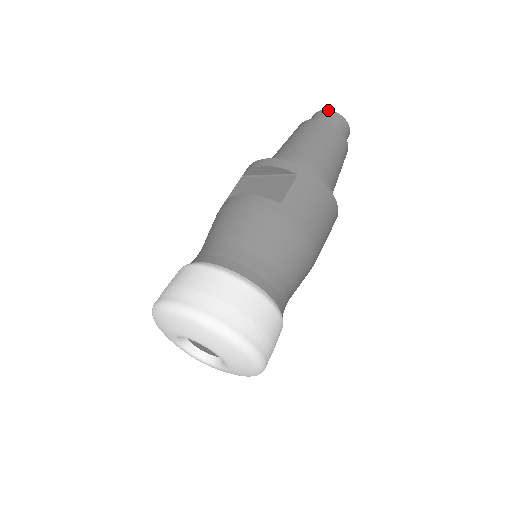
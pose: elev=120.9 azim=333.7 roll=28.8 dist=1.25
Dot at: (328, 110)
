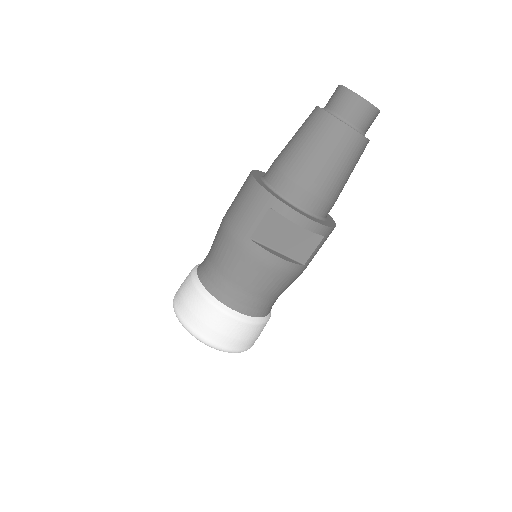
Dot at: (373, 108)
